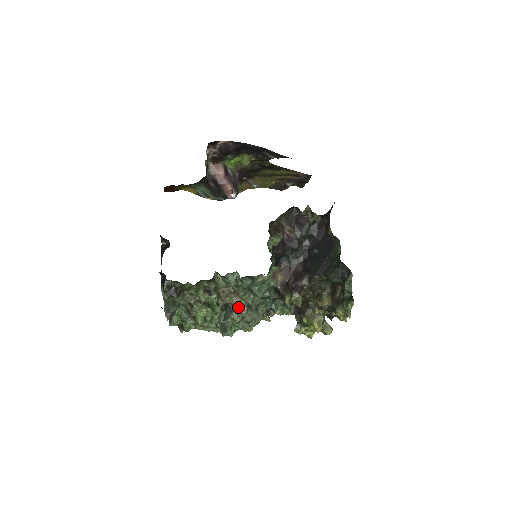
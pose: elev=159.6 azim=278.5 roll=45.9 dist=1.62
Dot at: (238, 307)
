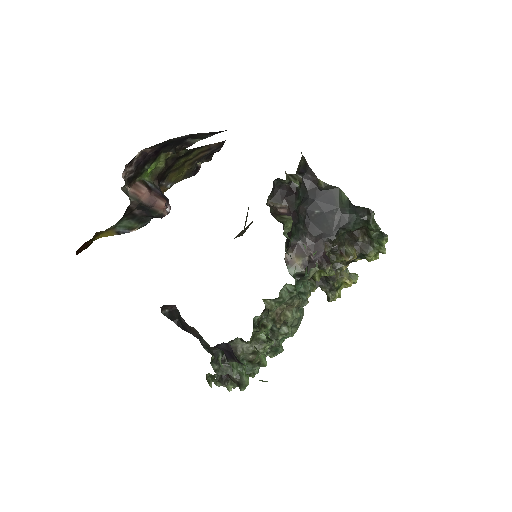
Dot at: (293, 318)
